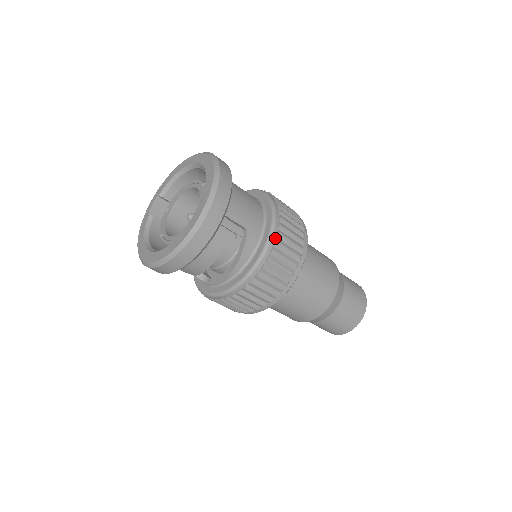
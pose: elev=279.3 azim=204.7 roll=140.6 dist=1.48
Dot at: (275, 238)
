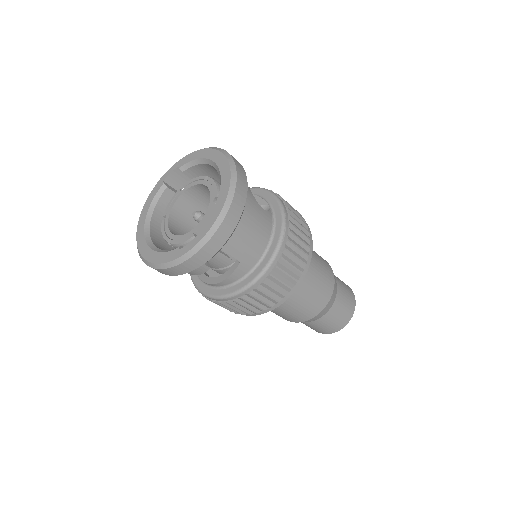
Dot at: (265, 278)
